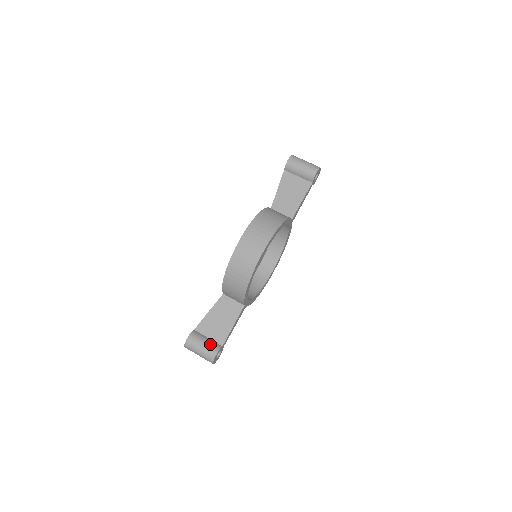
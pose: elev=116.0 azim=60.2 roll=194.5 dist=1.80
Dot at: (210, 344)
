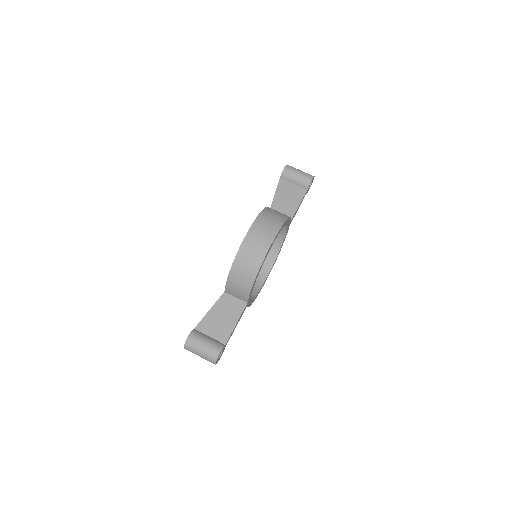
Dot at: (213, 342)
